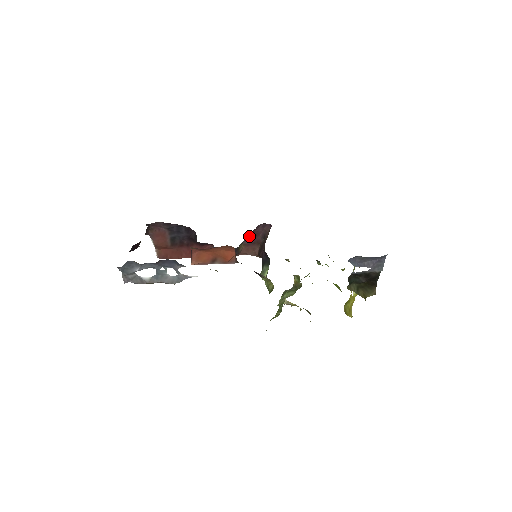
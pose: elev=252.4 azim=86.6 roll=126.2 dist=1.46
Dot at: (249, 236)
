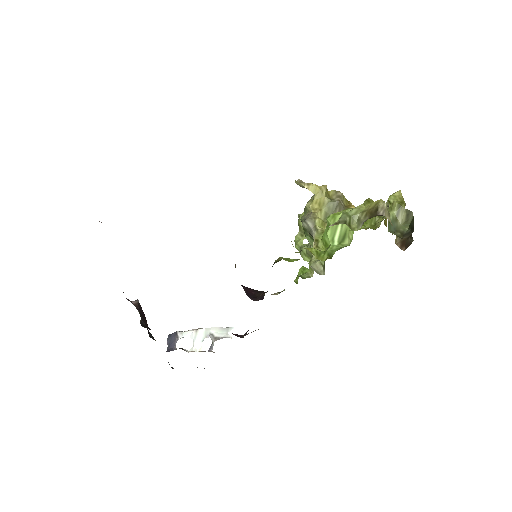
Dot at: occluded
